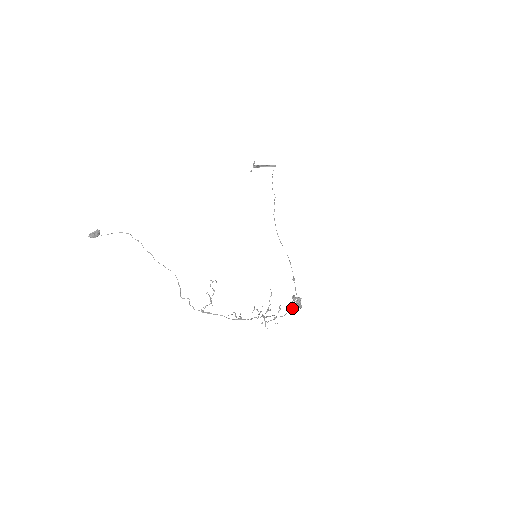
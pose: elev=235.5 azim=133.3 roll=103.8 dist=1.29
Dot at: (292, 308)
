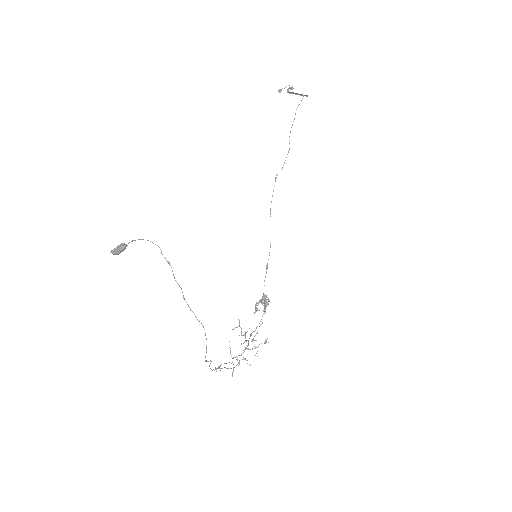
Dot at: occluded
